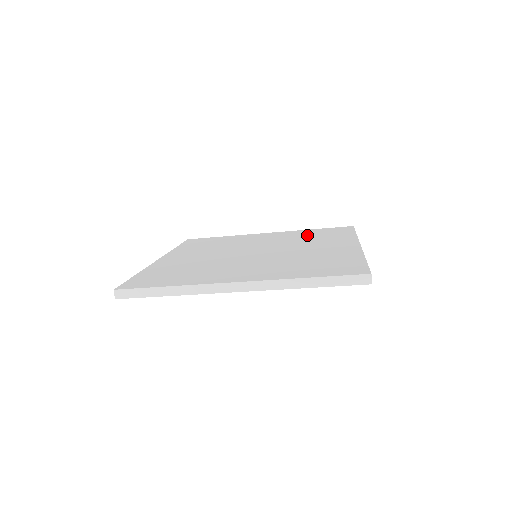
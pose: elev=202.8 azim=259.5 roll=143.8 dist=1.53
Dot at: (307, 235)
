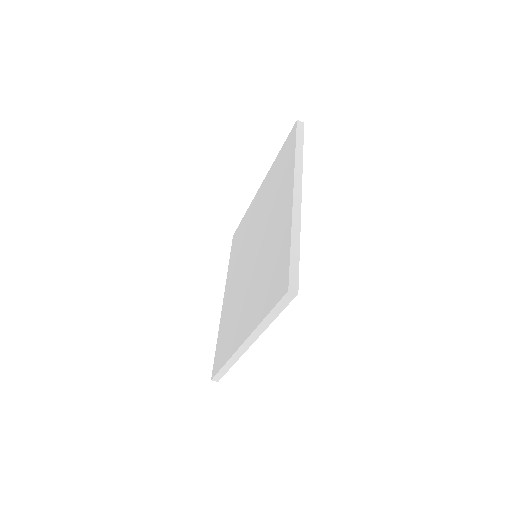
Dot at: (274, 180)
